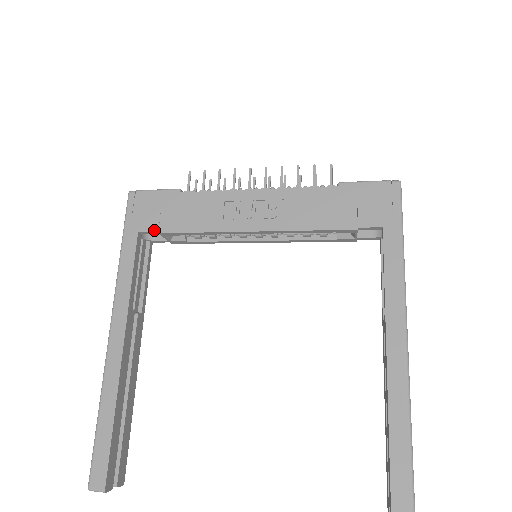
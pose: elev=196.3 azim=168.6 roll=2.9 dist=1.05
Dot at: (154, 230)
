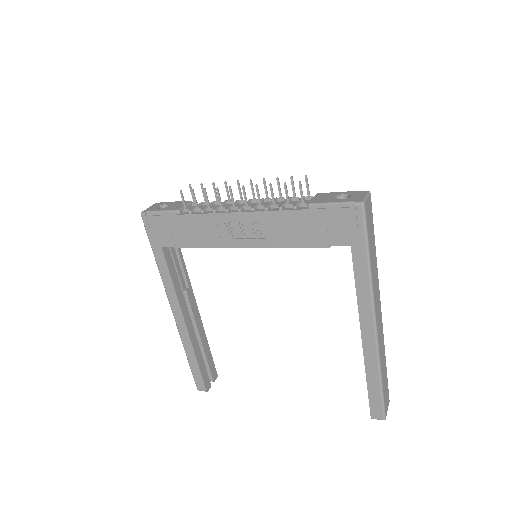
Dot at: (172, 246)
